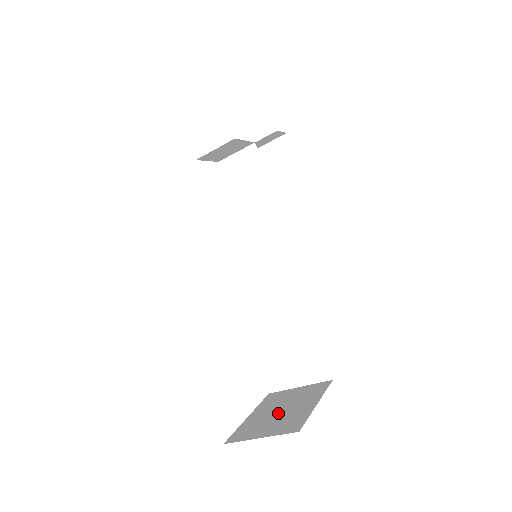
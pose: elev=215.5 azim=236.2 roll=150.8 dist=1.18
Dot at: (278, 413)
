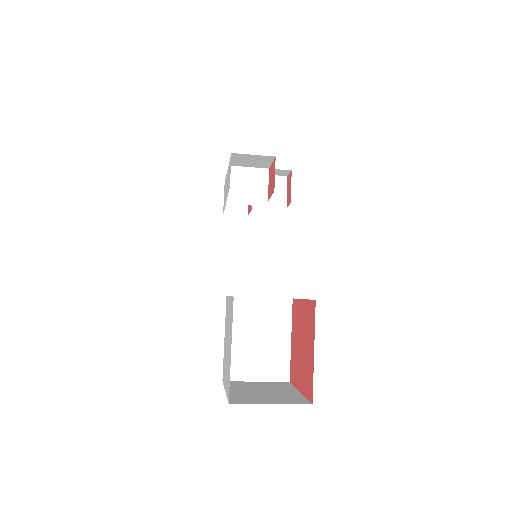
Dot at: (263, 393)
